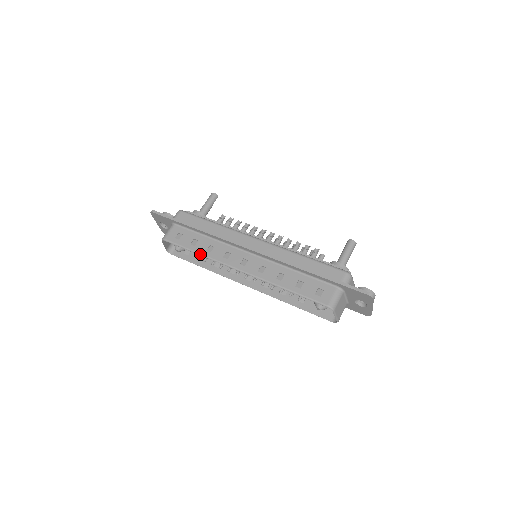
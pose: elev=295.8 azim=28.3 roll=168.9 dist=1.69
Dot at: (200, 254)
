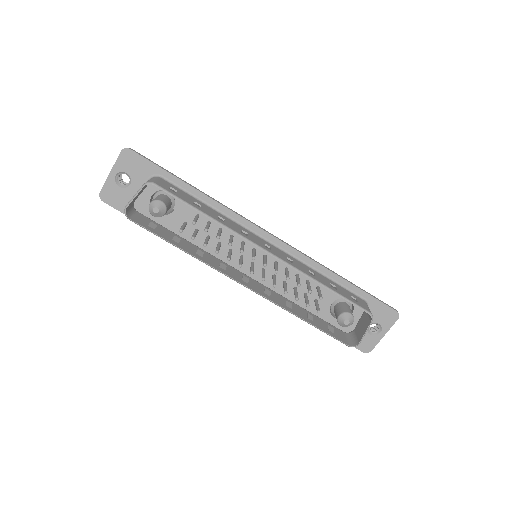
Dot at: (212, 217)
